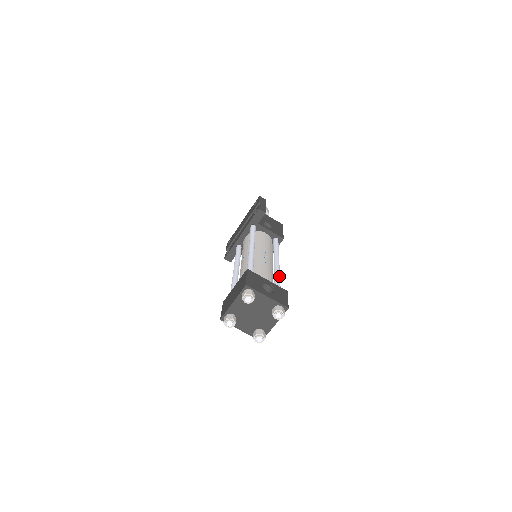
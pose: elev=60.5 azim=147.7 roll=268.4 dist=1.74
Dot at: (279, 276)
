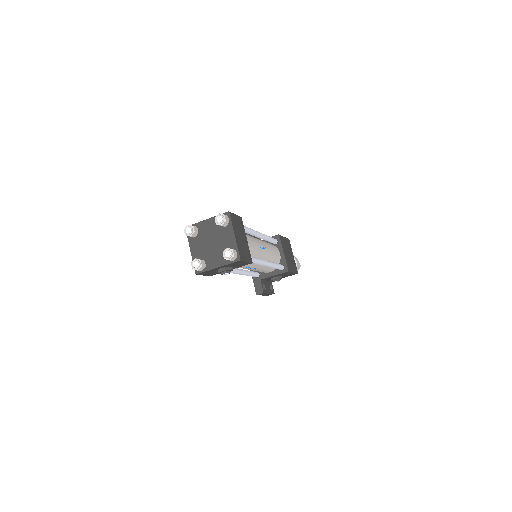
Dot at: occluded
